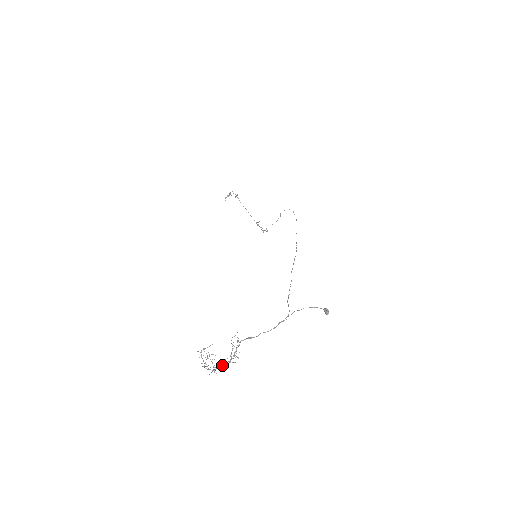
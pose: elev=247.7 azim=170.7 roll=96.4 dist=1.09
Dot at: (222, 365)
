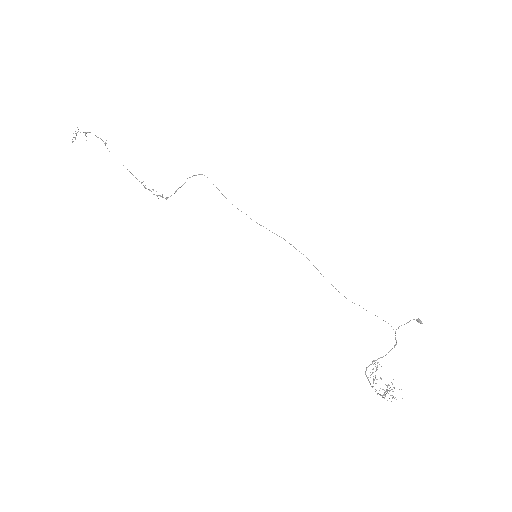
Dot at: occluded
